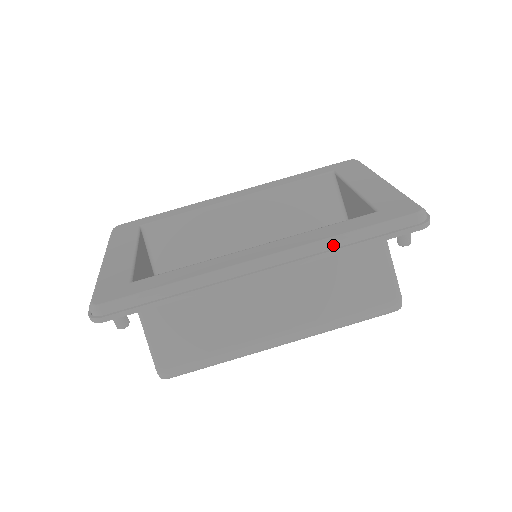
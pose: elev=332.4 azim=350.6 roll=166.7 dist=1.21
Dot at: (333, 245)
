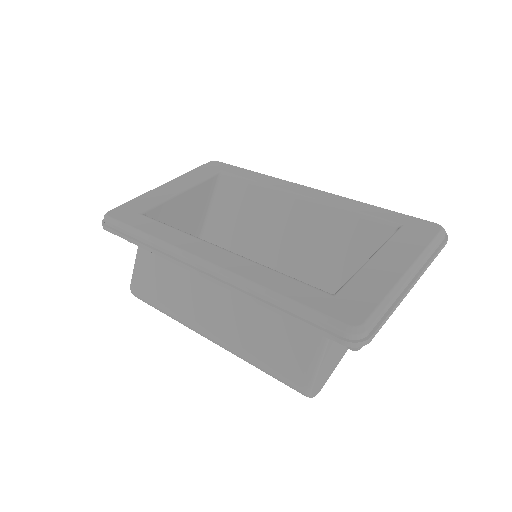
Dot at: (259, 294)
